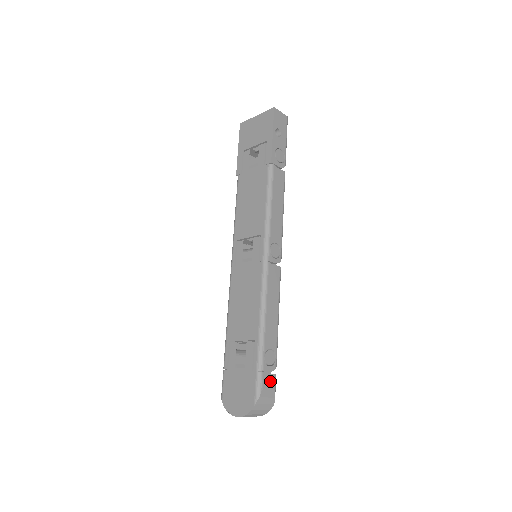
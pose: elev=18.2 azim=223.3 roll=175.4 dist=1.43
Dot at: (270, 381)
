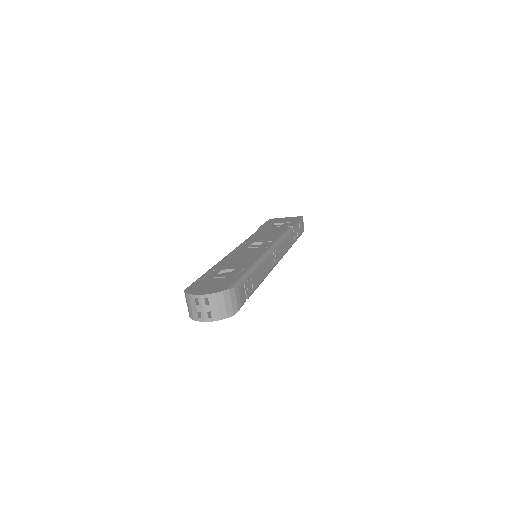
Dot at: (243, 295)
